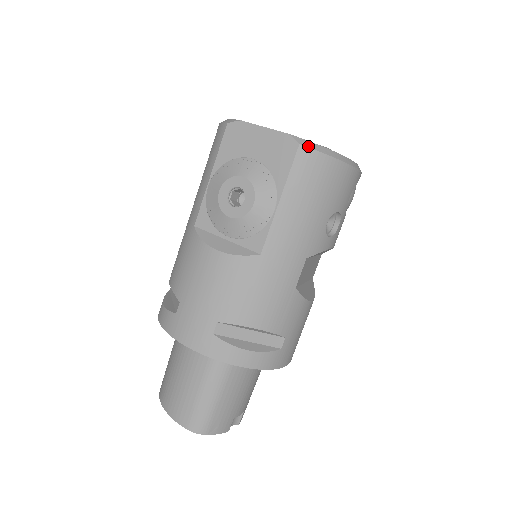
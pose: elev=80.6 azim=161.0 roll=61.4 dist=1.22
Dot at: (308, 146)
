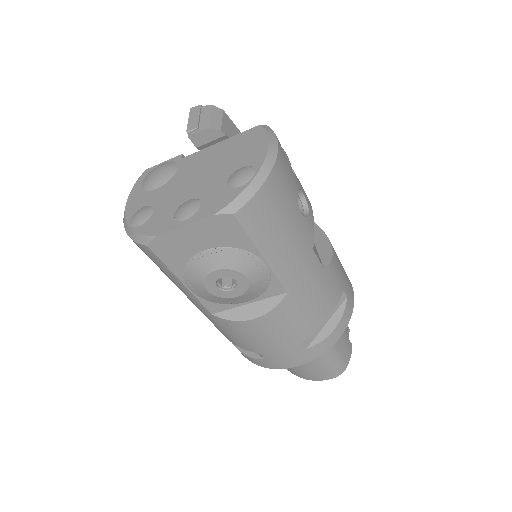
Dot at: (240, 206)
